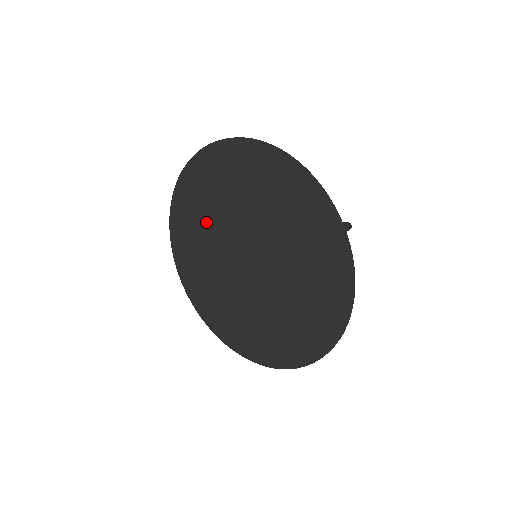
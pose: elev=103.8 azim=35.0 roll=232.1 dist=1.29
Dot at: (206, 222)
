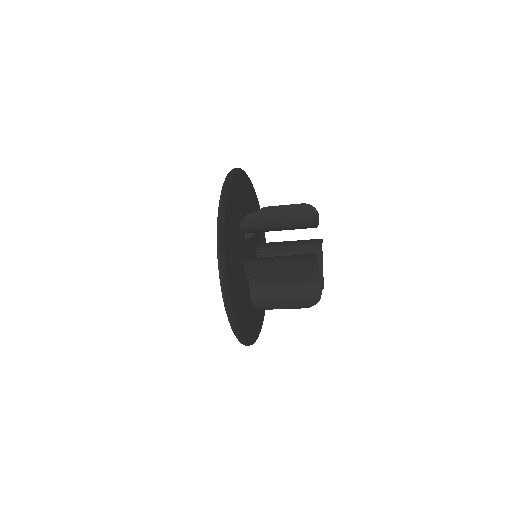
Dot at: occluded
